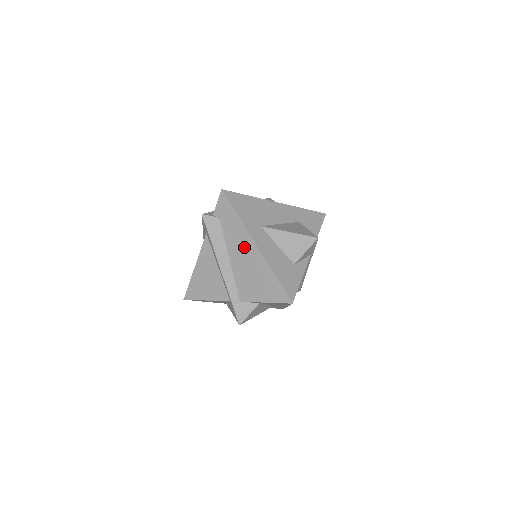
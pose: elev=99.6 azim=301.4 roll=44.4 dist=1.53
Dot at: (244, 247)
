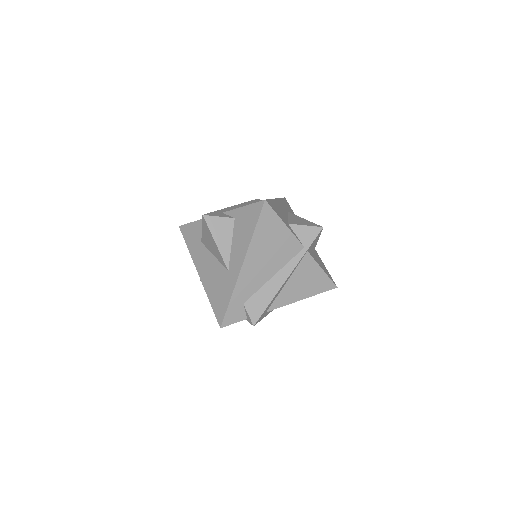
Dot at: occluded
